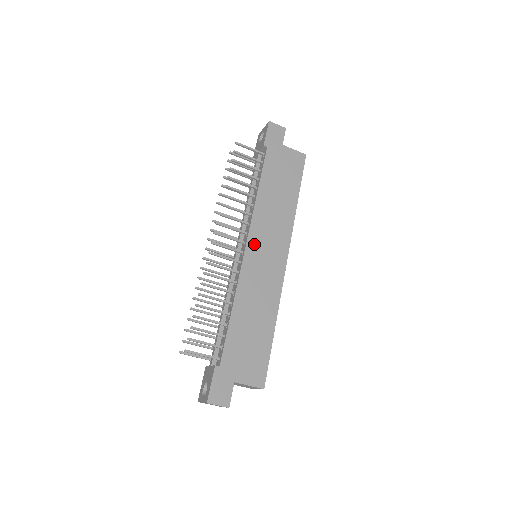
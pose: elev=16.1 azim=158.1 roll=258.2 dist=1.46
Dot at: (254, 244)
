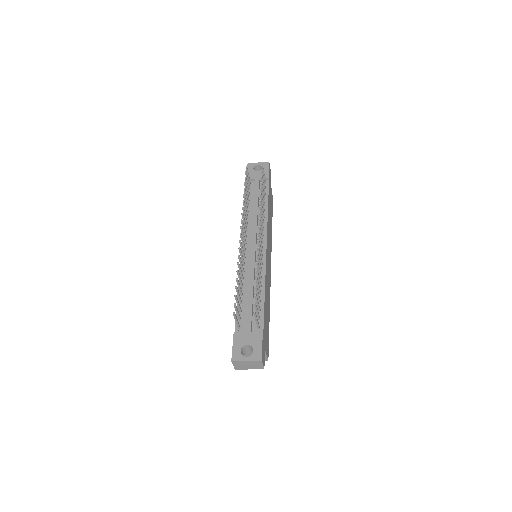
Dot at: (267, 247)
